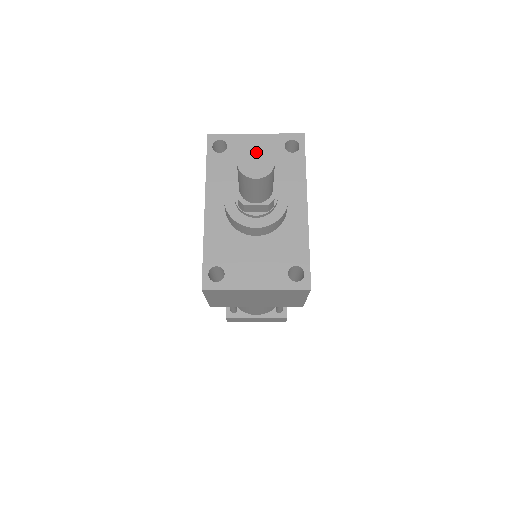
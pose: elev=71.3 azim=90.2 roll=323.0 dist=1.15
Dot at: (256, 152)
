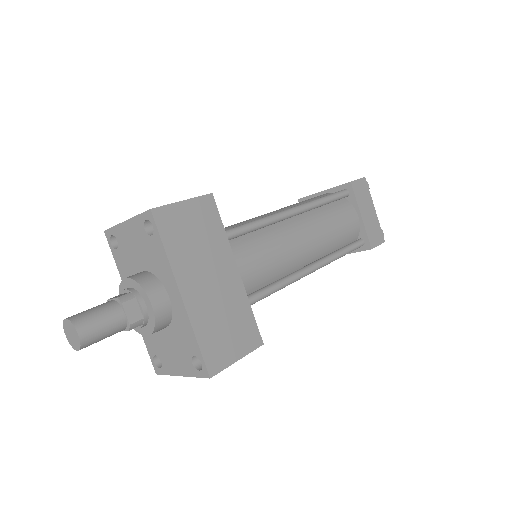
Dot at: (68, 325)
